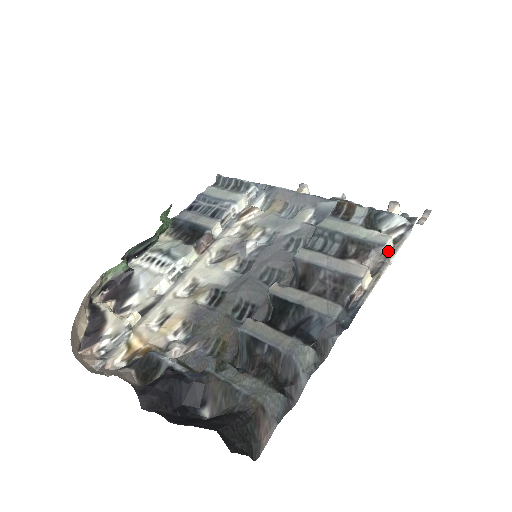
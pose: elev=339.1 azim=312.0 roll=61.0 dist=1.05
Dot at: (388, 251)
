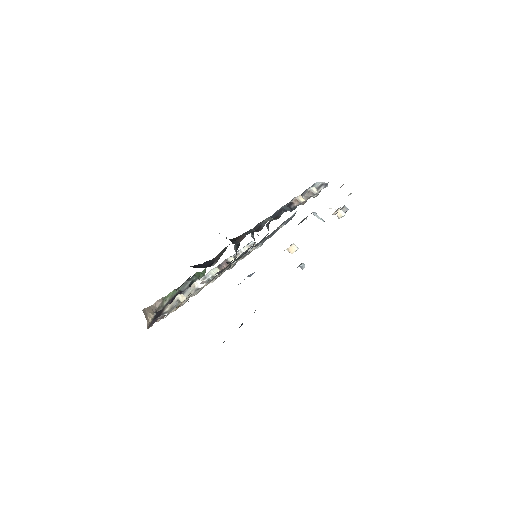
Dot at: (315, 193)
